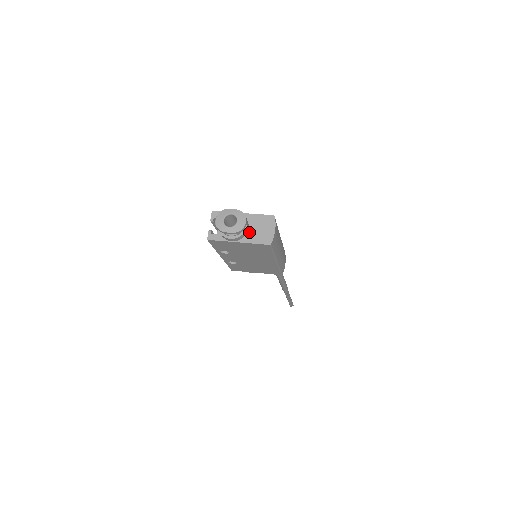
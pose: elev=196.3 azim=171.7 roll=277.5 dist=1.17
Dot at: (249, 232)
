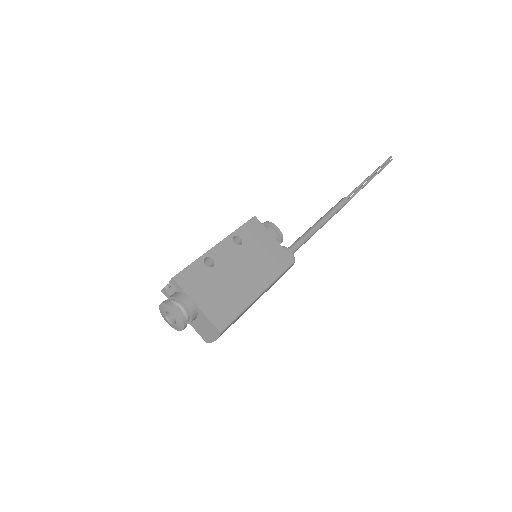
Dot at: (195, 321)
